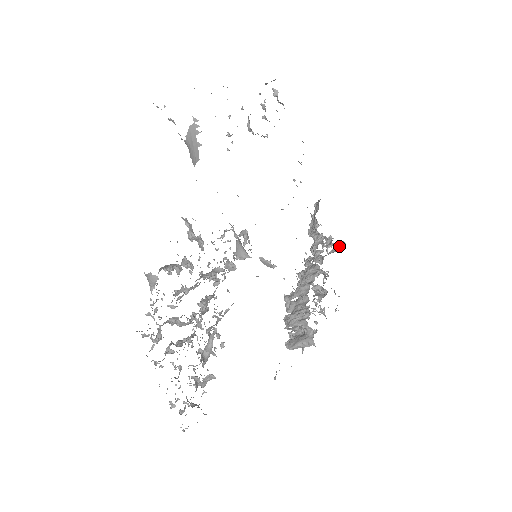
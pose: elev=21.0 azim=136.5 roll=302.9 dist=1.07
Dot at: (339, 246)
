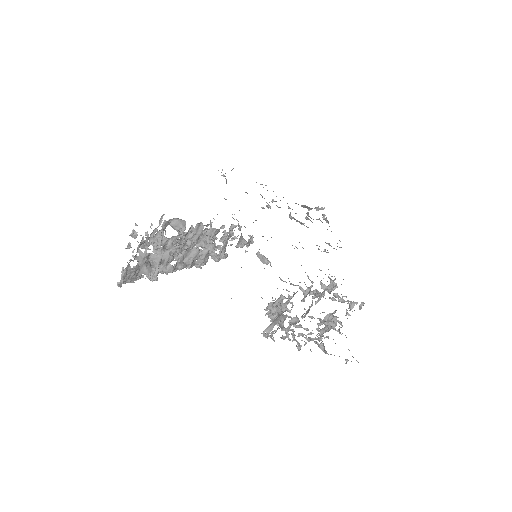
Dot at: (360, 309)
